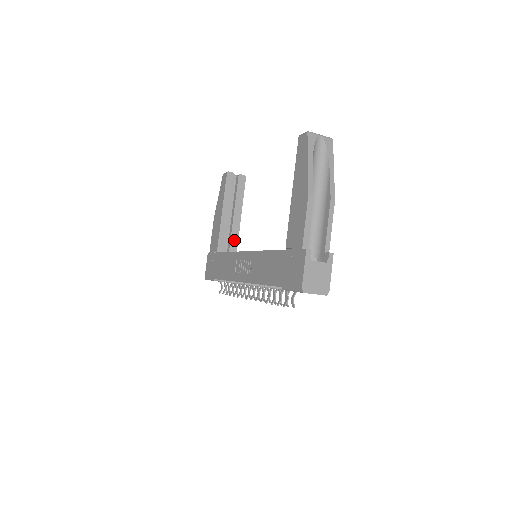
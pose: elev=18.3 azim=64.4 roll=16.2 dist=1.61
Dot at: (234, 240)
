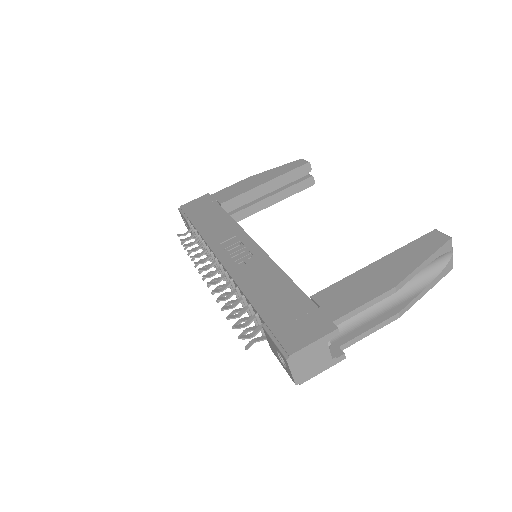
Dot at: (243, 214)
